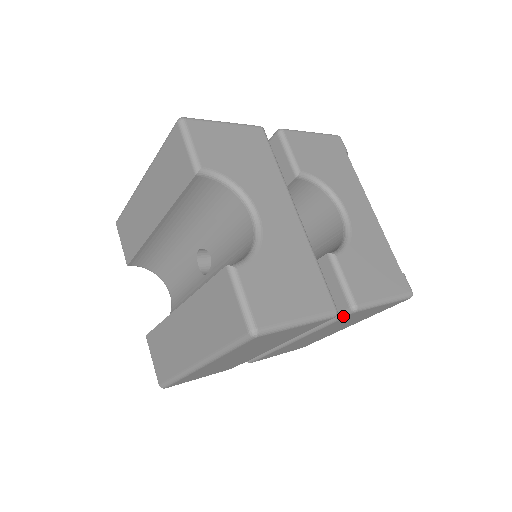
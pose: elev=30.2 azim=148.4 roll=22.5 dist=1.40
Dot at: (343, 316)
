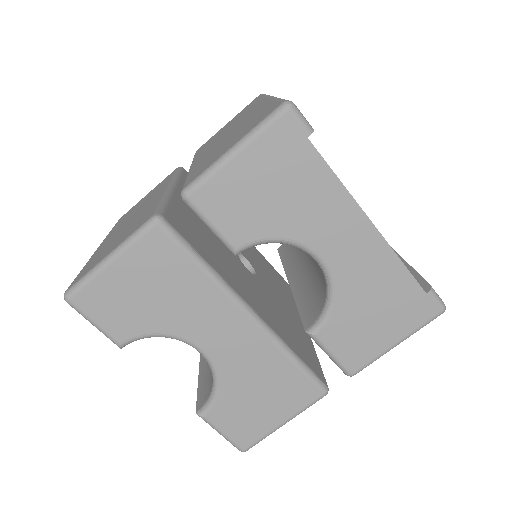
Dot at: occluded
